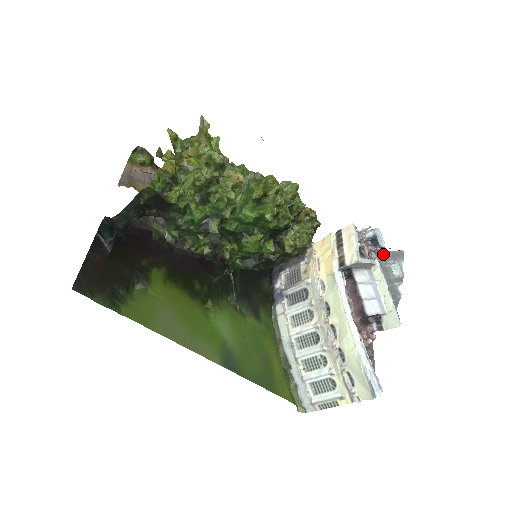
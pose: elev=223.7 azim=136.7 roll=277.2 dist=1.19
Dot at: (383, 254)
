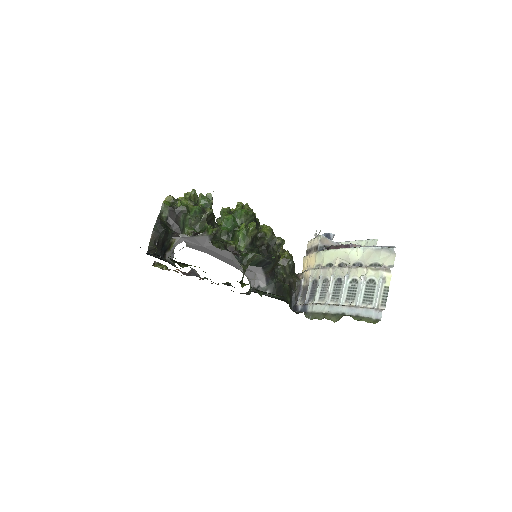
Dot at: occluded
